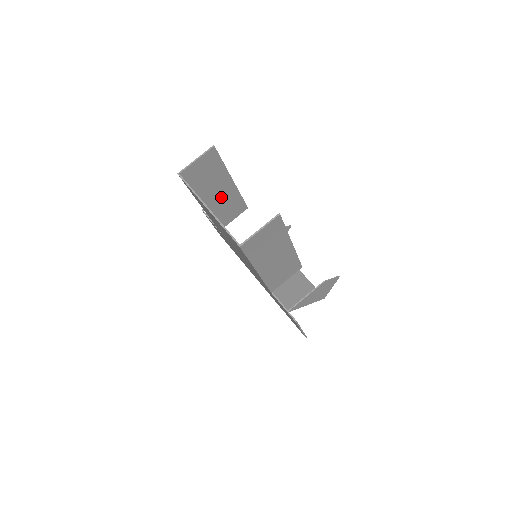
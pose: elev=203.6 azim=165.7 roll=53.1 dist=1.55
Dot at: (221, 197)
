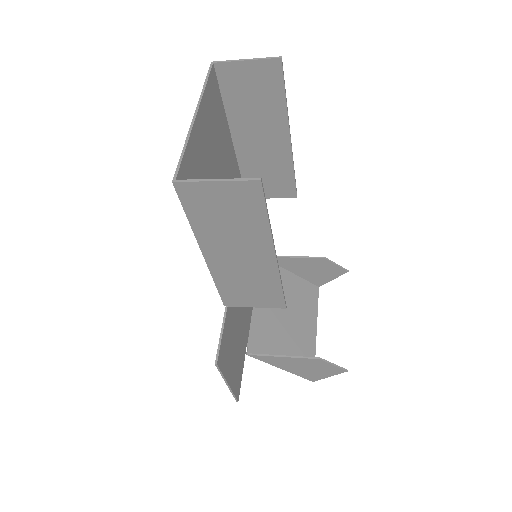
Dot at: (264, 150)
